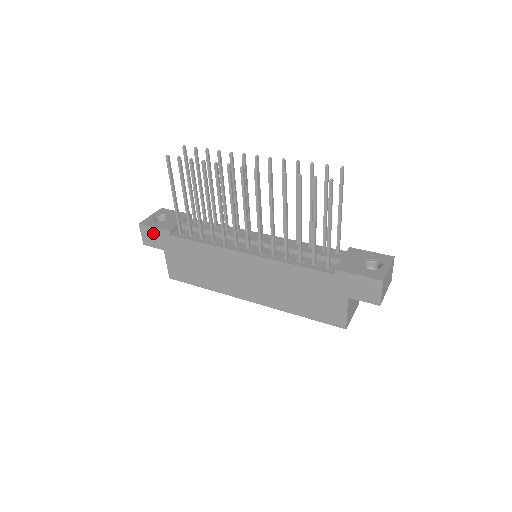
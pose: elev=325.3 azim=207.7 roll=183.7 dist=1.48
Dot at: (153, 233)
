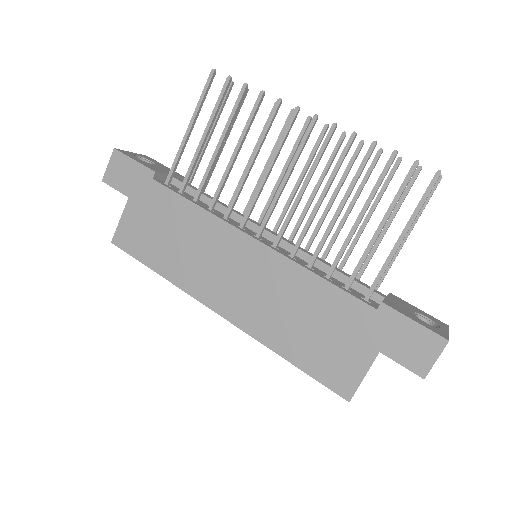
Dot at: (128, 168)
